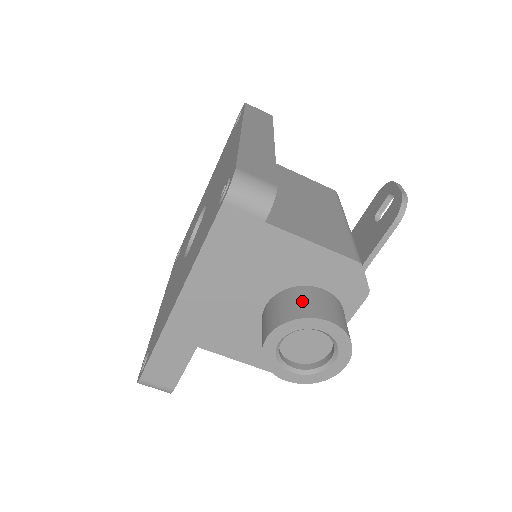
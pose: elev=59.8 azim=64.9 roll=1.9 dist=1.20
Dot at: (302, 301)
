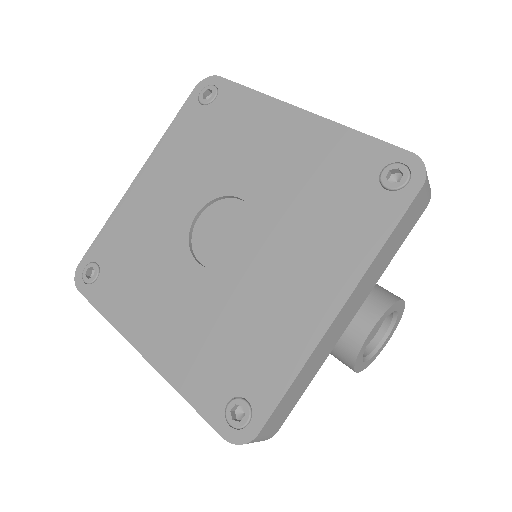
Dot at: (375, 288)
